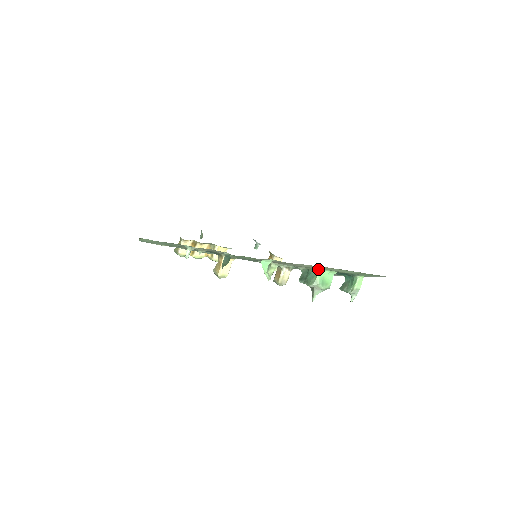
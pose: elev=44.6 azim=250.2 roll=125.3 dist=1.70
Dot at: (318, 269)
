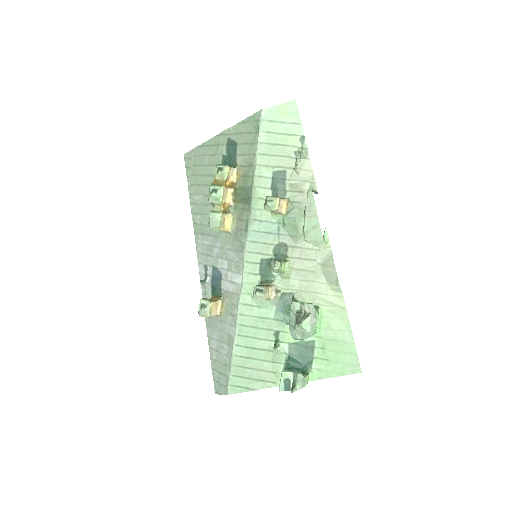
Dot at: (319, 307)
